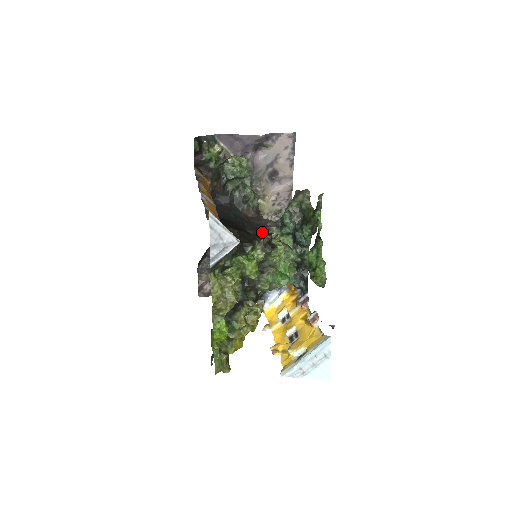
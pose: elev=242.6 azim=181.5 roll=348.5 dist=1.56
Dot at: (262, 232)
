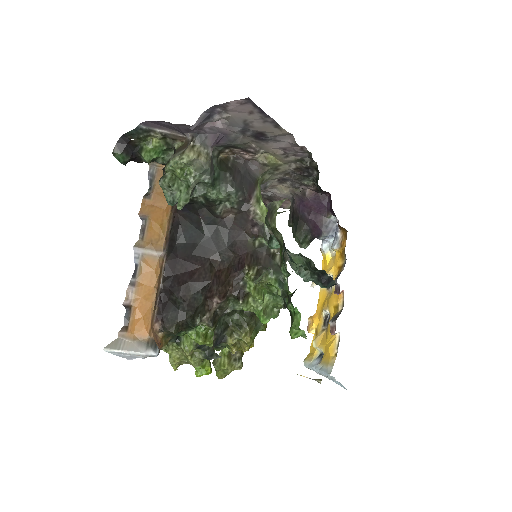
Dot at: (238, 255)
